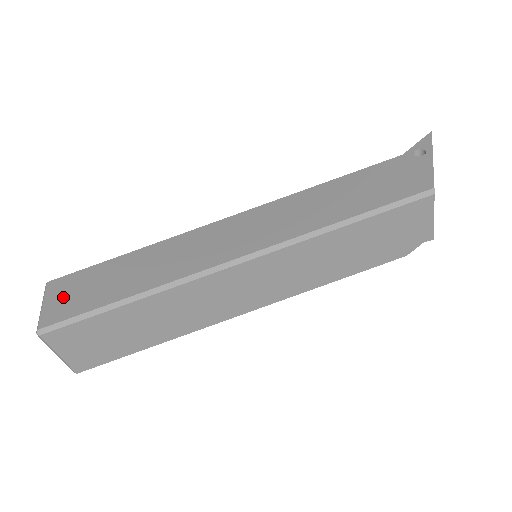
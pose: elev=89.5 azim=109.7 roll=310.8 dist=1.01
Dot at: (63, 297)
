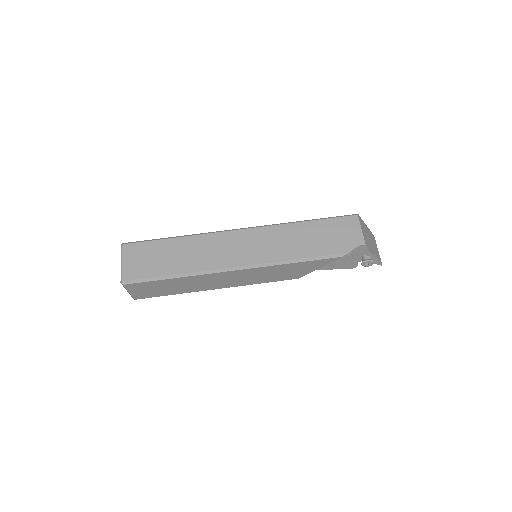
Dot at: occluded
